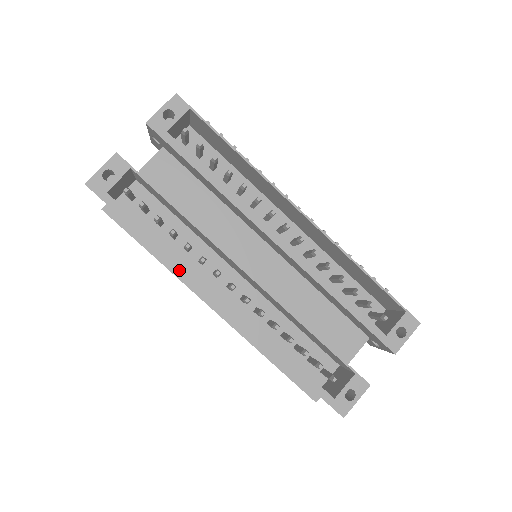
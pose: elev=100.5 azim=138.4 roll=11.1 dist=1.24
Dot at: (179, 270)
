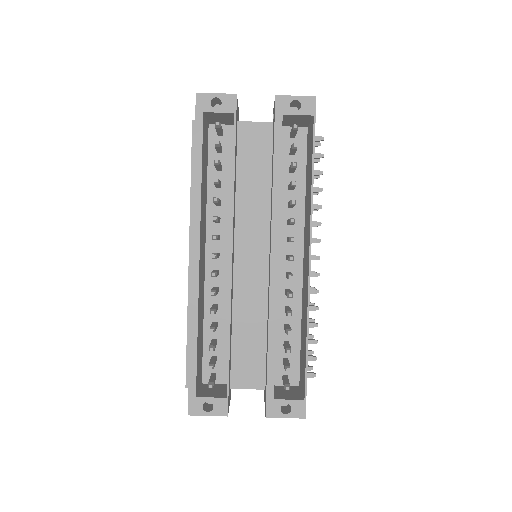
Dot at: occluded
